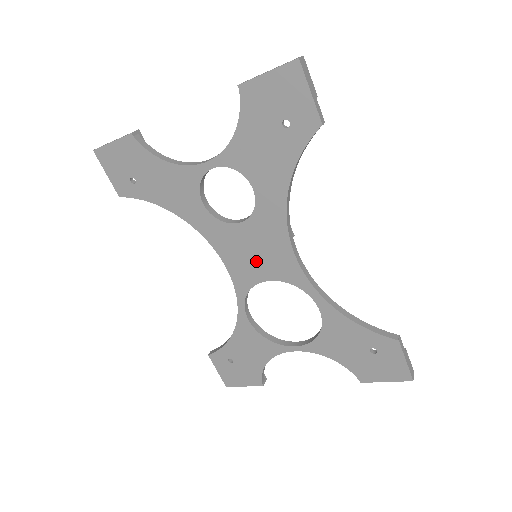
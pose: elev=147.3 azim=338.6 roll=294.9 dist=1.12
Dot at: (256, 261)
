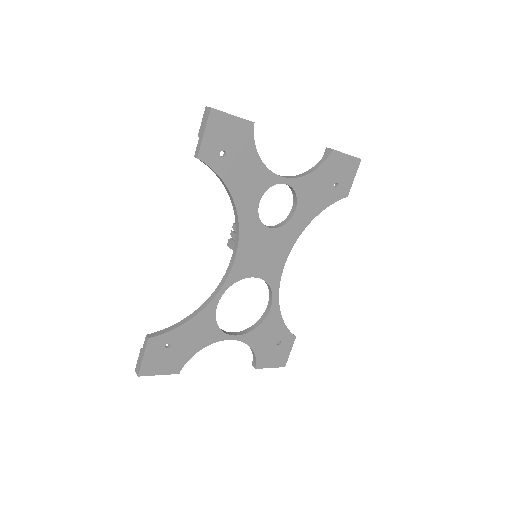
Dot at: (260, 260)
